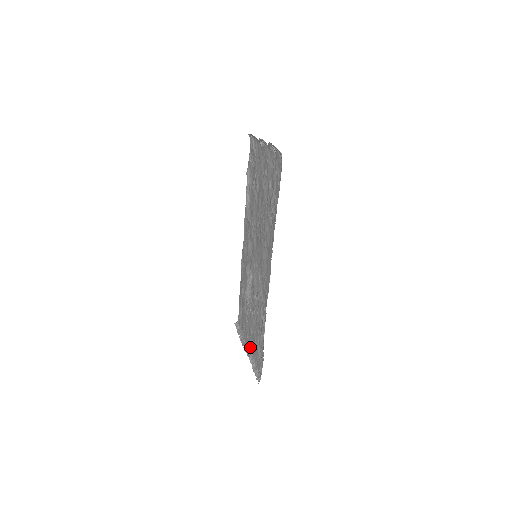
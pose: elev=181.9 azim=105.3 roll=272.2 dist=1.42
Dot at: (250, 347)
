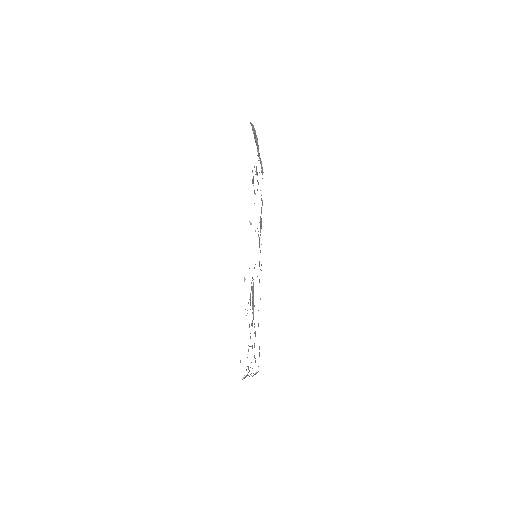
Dot at: occluded
